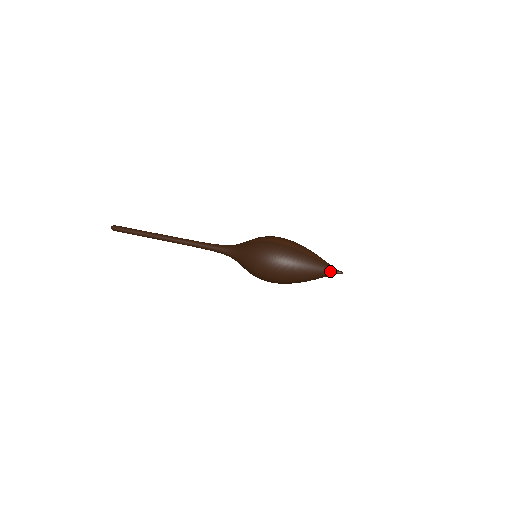
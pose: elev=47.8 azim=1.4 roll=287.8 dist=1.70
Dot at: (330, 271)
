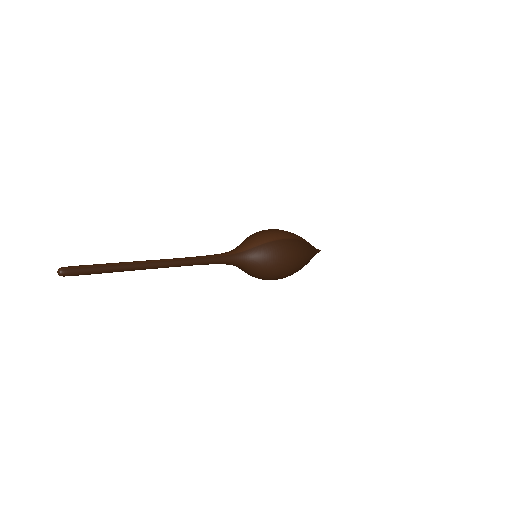
Dot at: (316, 252)
